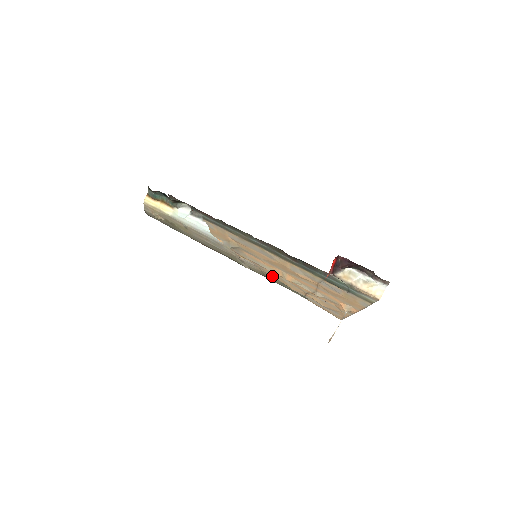
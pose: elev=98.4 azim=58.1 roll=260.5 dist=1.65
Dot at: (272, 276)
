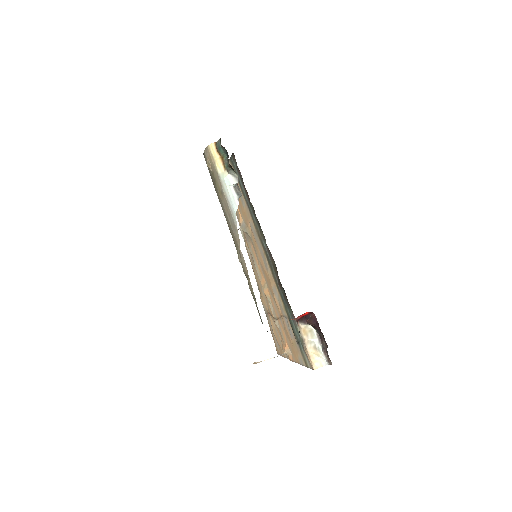
Dot at: (257, 278)
